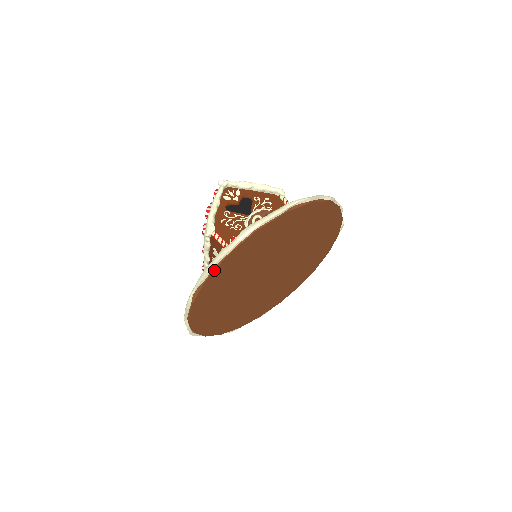
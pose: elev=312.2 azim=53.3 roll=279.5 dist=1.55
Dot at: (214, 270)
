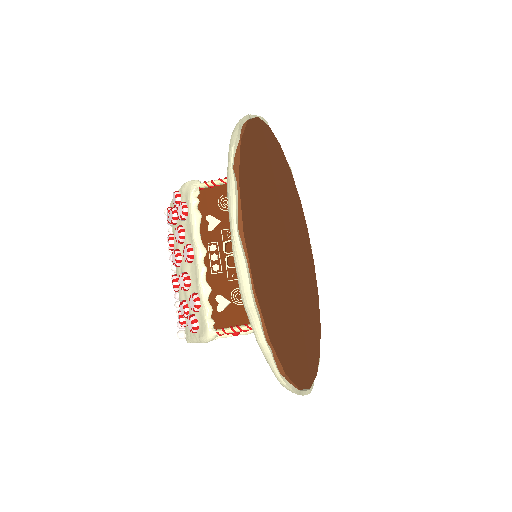
Dot at: (243, 132)
